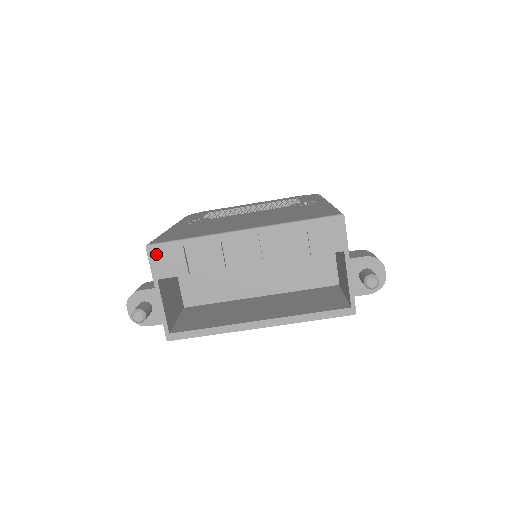
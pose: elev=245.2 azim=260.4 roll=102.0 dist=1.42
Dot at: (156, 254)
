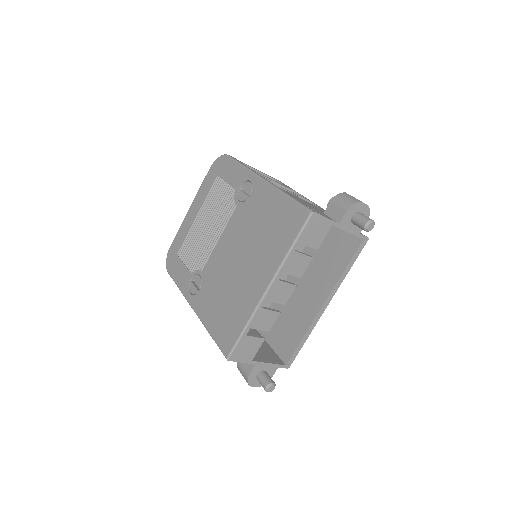
Dot at: (237, 356)
